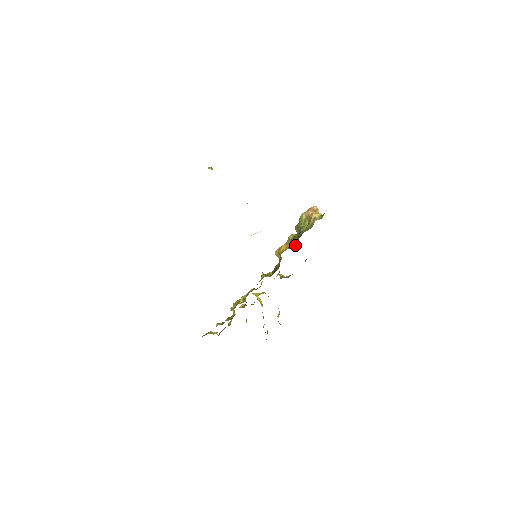
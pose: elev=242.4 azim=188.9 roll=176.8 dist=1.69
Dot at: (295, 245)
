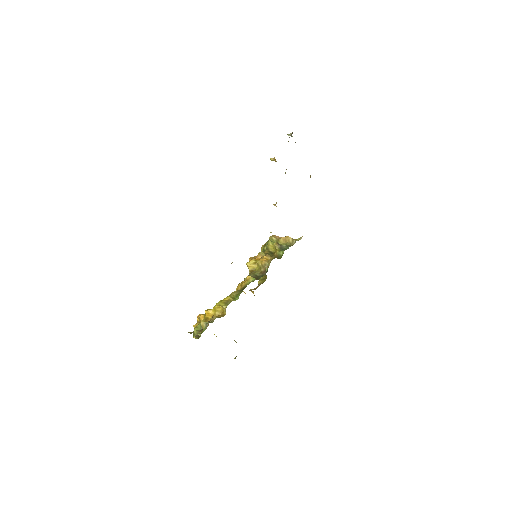
Dot at: occluded
